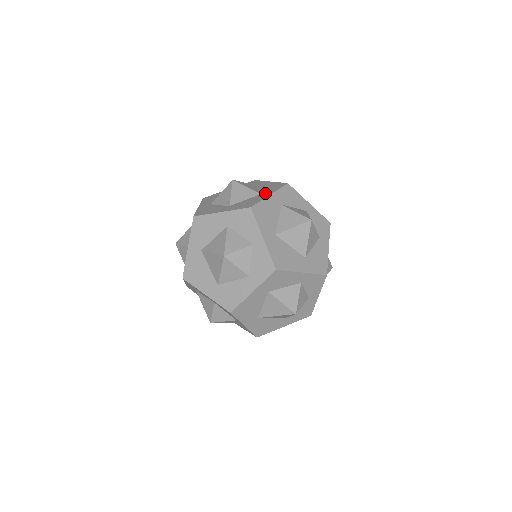
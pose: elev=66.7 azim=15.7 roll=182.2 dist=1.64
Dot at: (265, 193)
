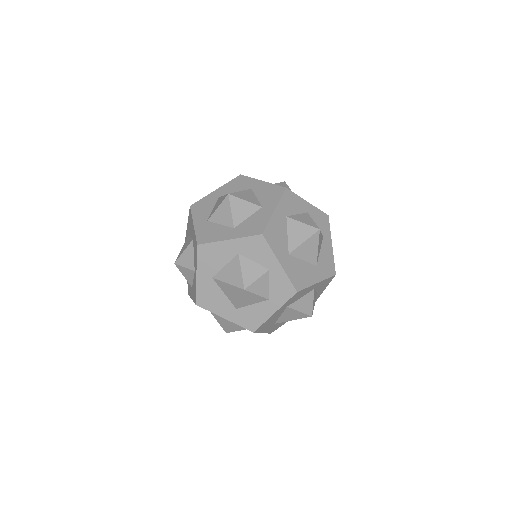
Dot at: (267, 206)
